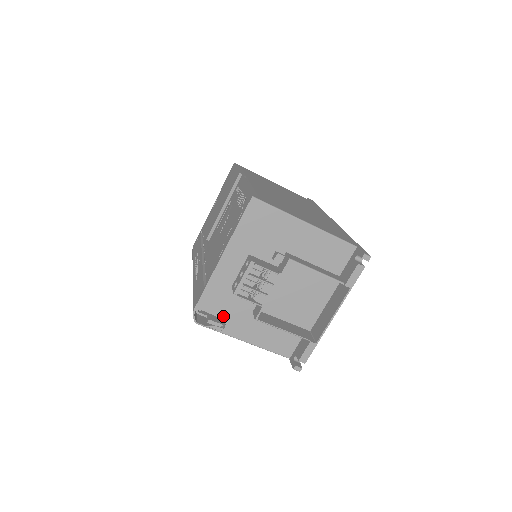
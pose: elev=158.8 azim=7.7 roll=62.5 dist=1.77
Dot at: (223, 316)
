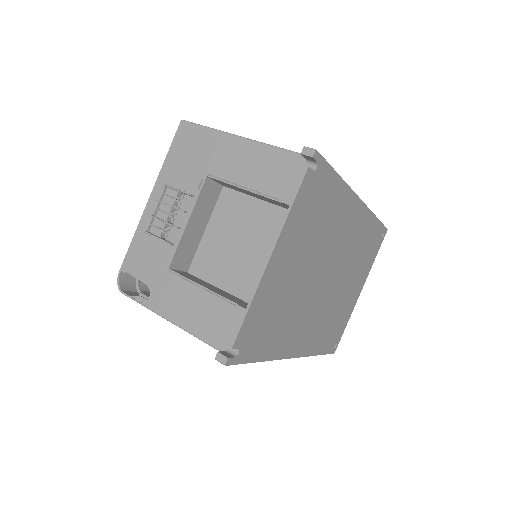
Dot at: (148, 280)
